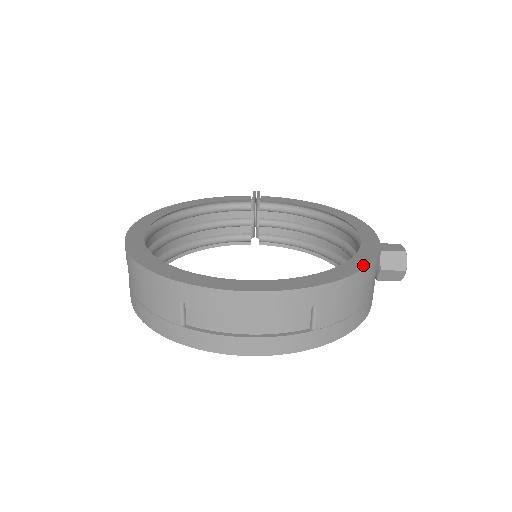
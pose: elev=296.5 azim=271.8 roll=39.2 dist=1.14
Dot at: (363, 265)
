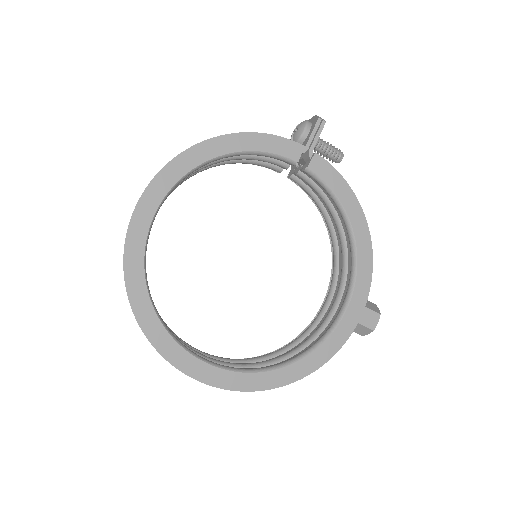
Dot at: (311, 370)
